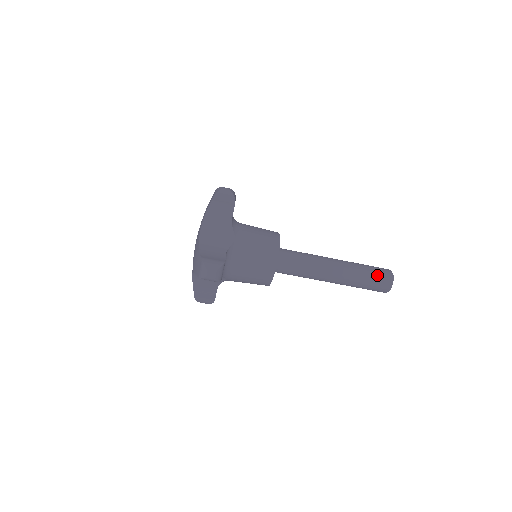
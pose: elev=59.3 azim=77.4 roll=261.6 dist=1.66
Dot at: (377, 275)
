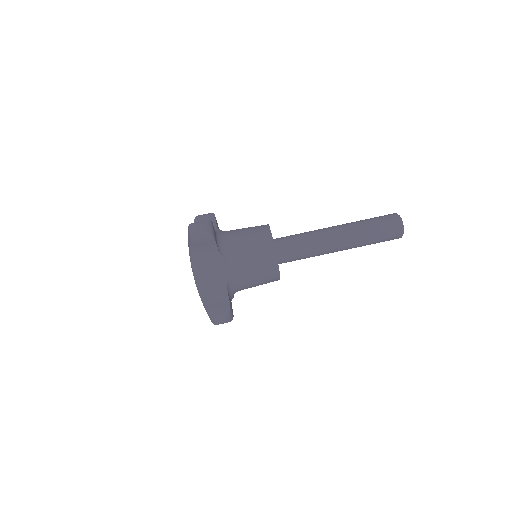
Dot at: (379, 217)
